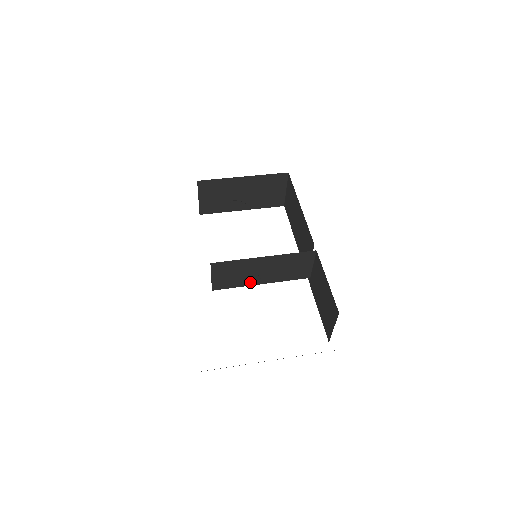
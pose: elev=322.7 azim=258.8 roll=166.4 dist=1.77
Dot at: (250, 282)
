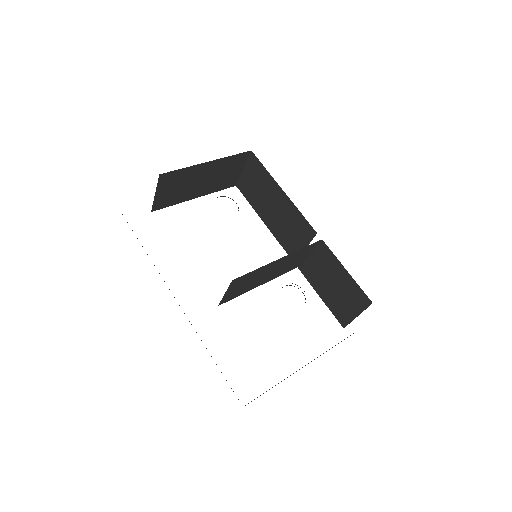
Dot at: (254, 286)
